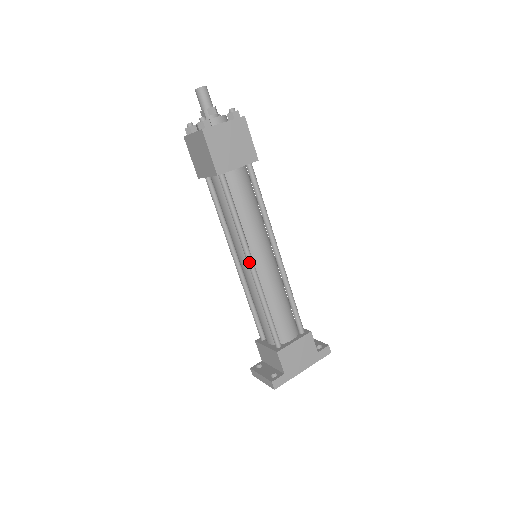
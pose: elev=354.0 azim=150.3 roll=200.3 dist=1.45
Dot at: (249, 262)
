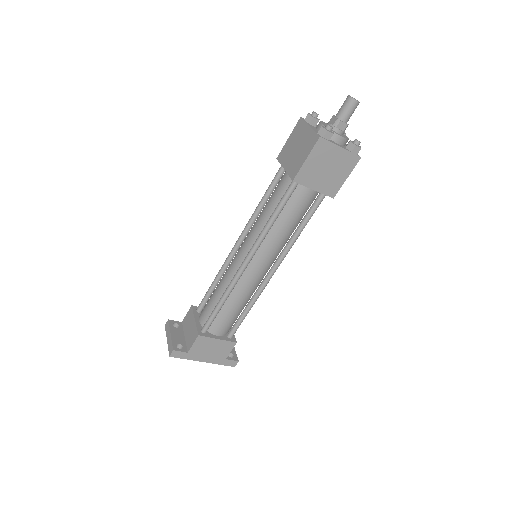
Dot at: (246, 259)
